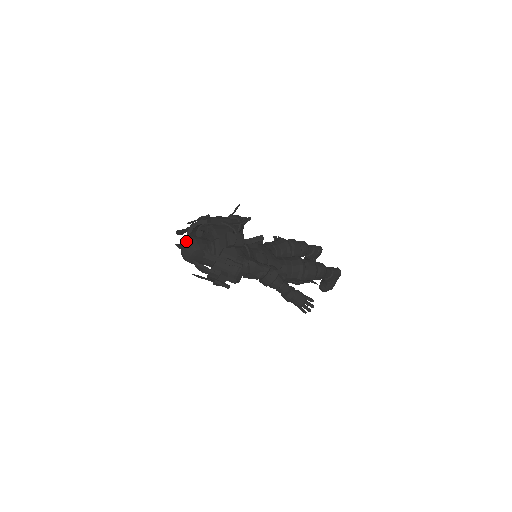
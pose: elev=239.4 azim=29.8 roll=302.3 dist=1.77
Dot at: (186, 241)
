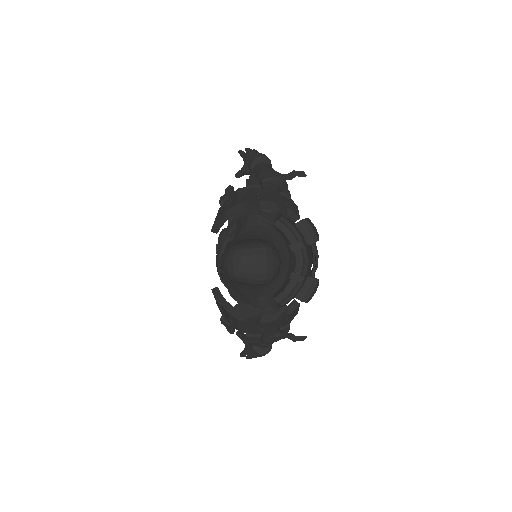
Dot at: (266, 254)
